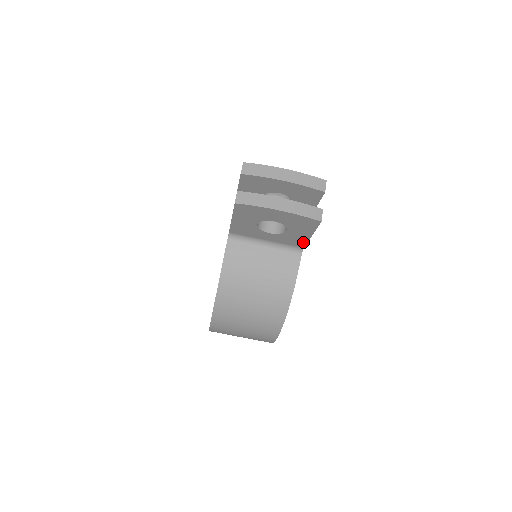
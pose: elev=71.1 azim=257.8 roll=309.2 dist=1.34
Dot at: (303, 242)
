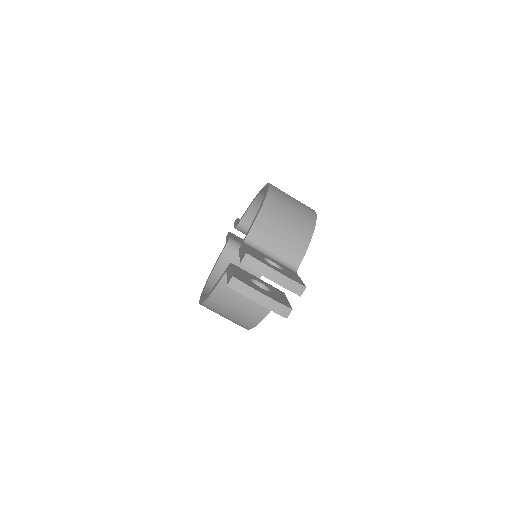
Dot at: occluded
